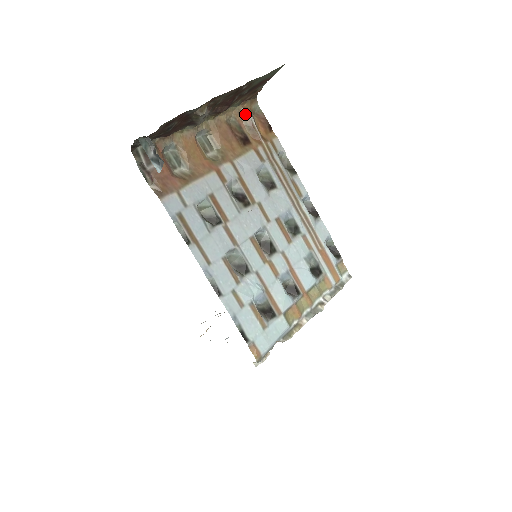
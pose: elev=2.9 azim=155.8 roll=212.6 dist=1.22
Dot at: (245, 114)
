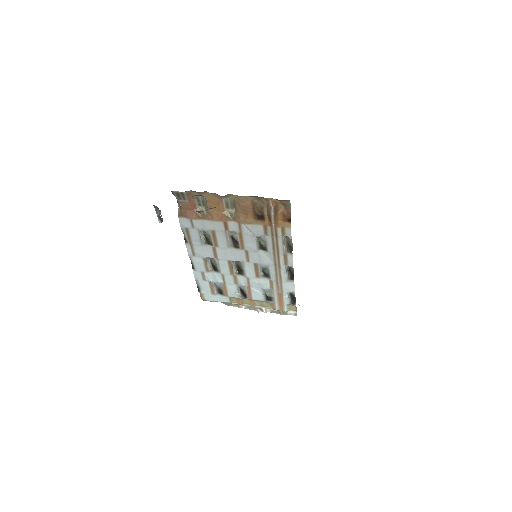
Dot at: (270, 205)
